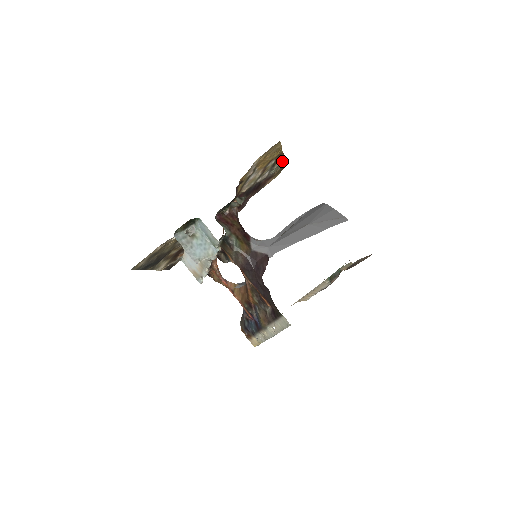
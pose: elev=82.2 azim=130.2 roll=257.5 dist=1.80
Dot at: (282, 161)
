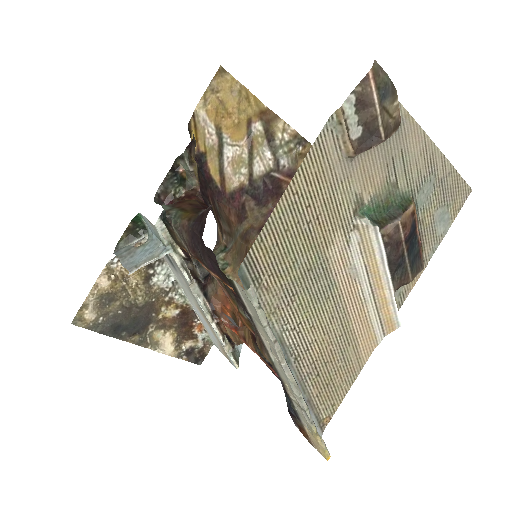
Dot at: (285, 131)
